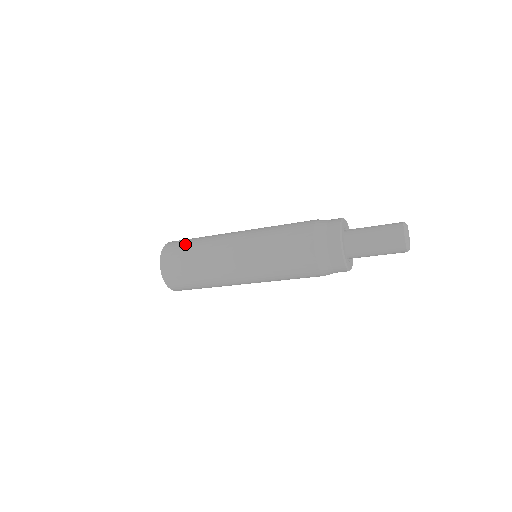
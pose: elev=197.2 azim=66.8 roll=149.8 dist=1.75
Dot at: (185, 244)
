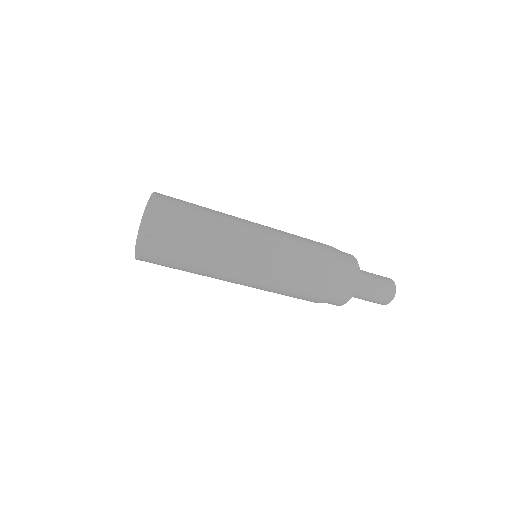
Dot at: occluded
